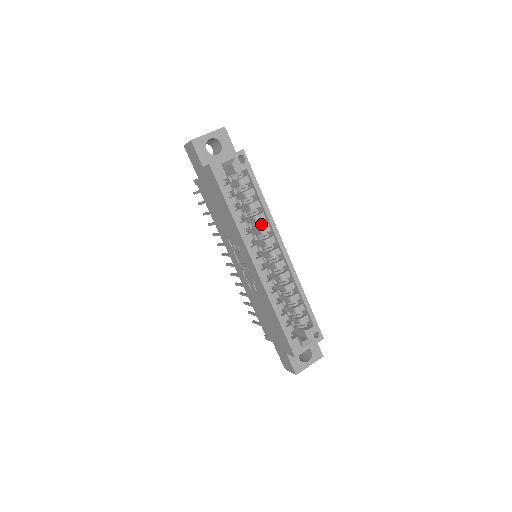
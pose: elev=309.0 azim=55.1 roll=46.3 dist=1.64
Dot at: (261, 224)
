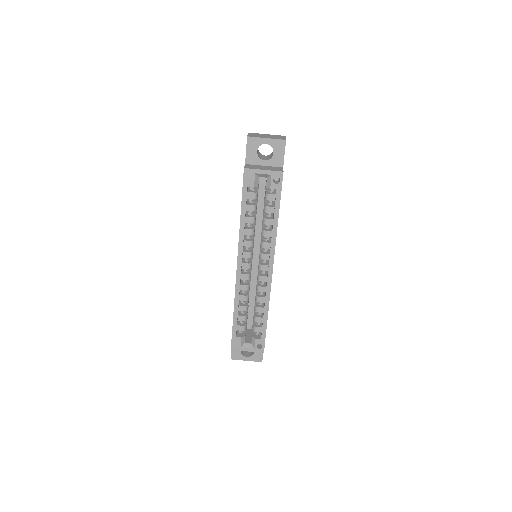
Dot at: (266, 238)
